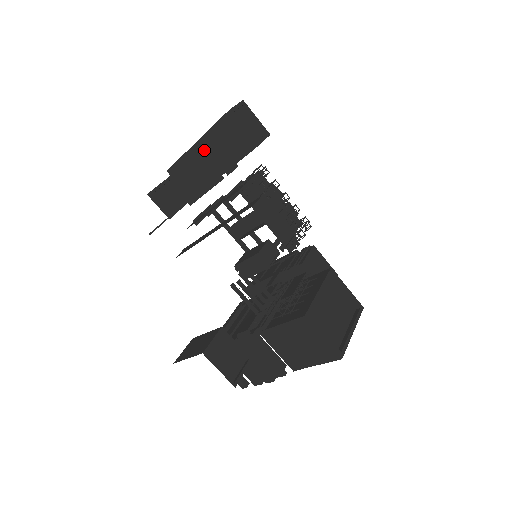
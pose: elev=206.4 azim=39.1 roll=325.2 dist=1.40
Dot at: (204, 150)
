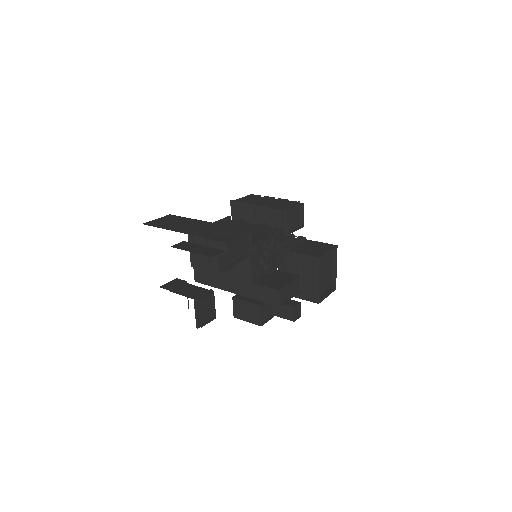
Dot at: occluded
